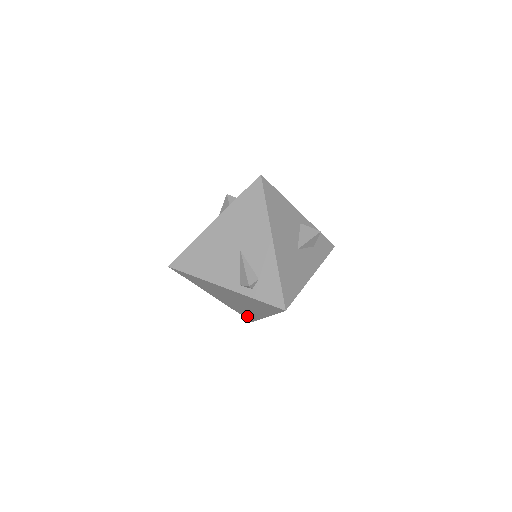
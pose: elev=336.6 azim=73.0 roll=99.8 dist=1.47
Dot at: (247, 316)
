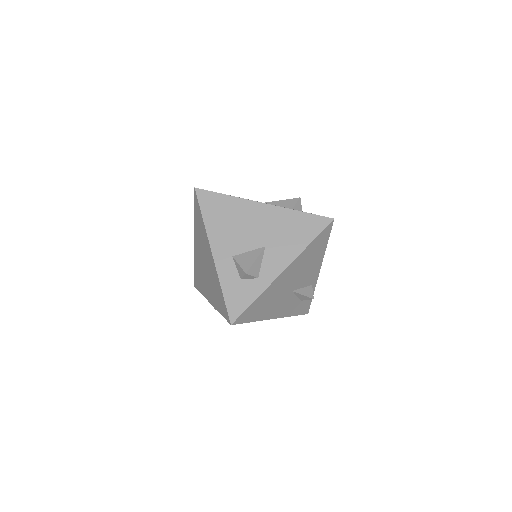
Dot at: (223, 307)
